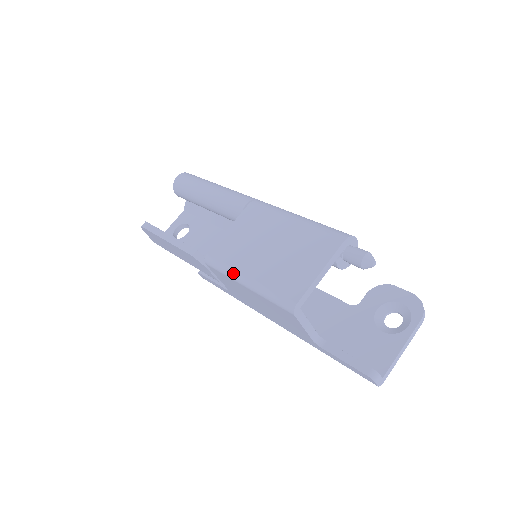
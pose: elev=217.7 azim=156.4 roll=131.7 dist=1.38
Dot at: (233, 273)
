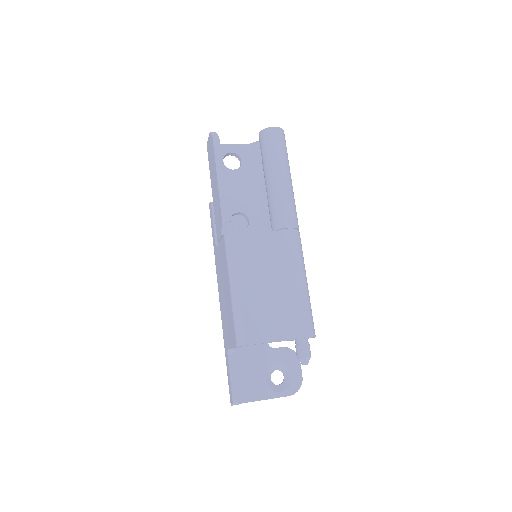
Dot at: (233, 272)
